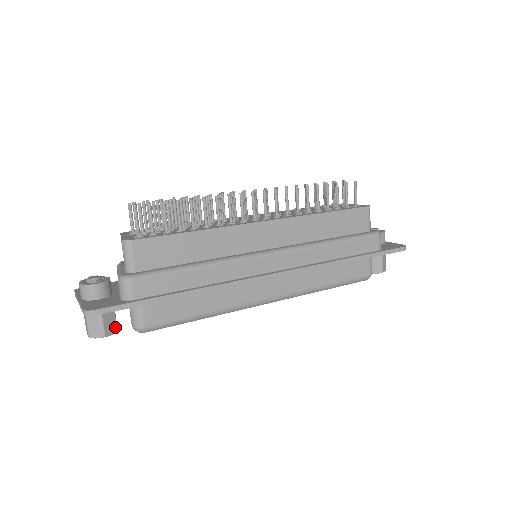
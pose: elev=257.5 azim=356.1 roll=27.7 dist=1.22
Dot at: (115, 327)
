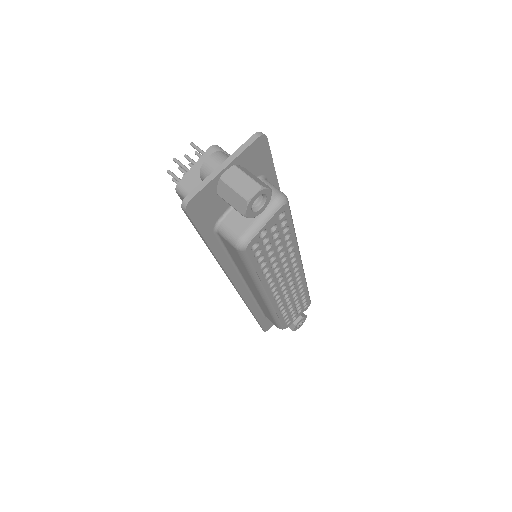
Dot at: occluded
